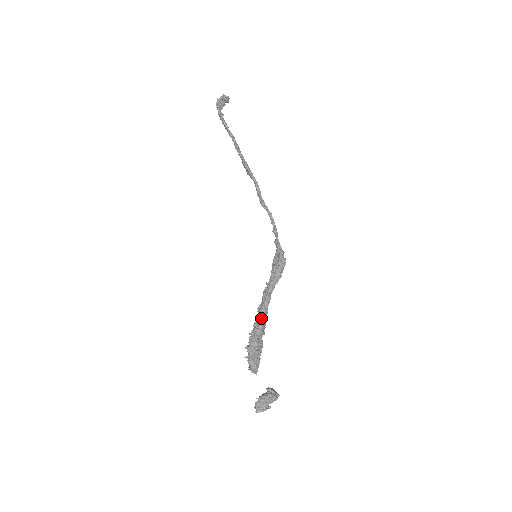
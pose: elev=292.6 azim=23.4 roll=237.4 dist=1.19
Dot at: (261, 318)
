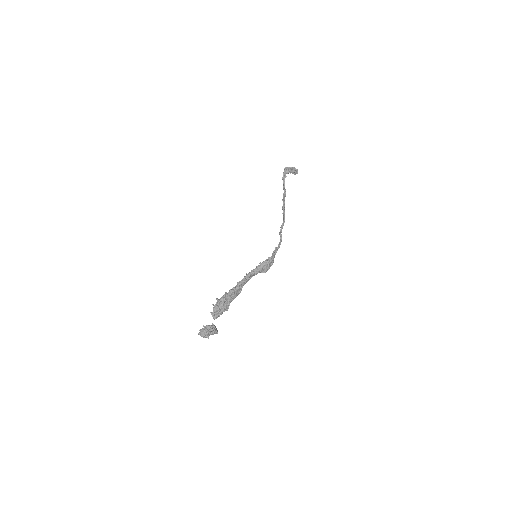
Dot at: (235, 286)
